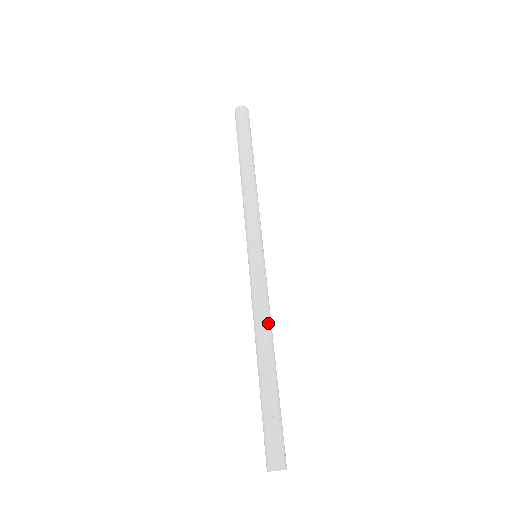
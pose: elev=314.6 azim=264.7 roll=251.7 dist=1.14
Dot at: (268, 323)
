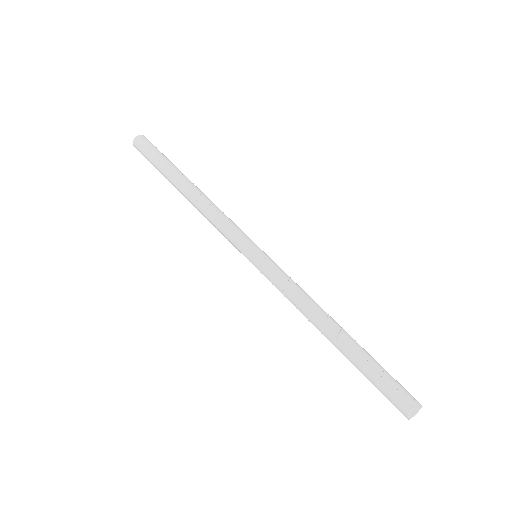
Dot at: occluded
